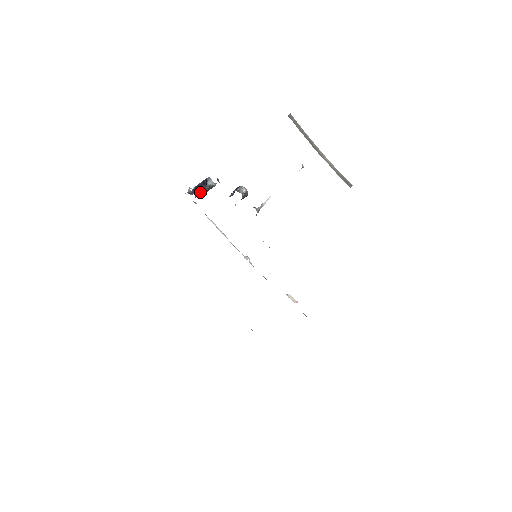
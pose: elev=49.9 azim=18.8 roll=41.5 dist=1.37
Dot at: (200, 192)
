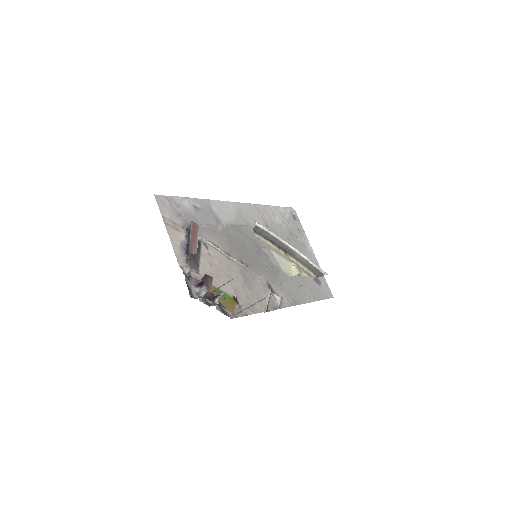
Dot at: occluded
